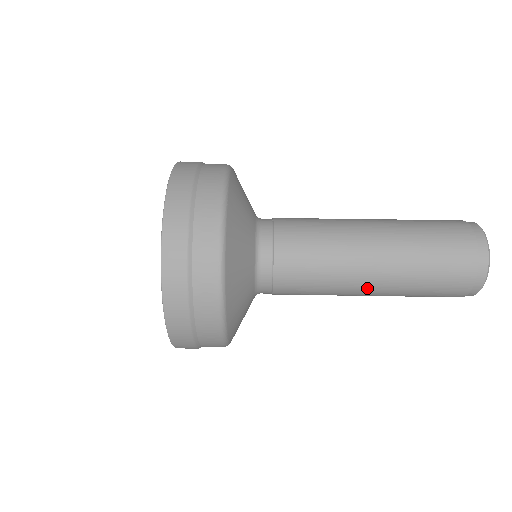
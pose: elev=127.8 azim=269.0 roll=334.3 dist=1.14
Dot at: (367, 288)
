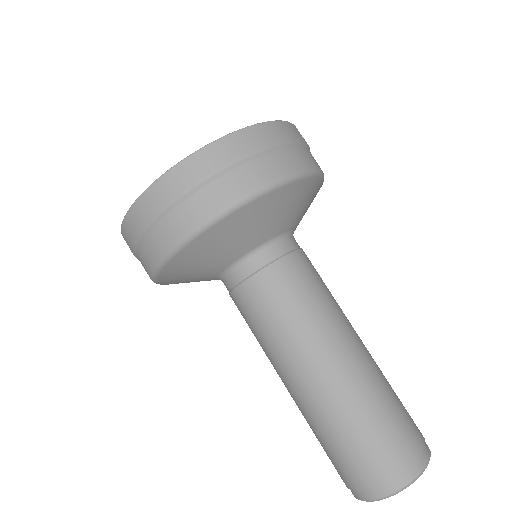
Dot at: occluded
